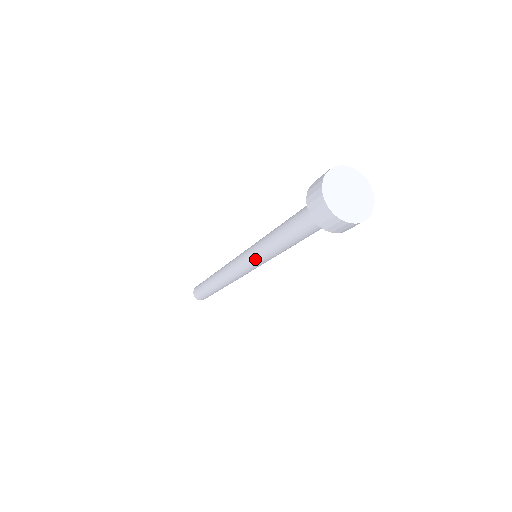
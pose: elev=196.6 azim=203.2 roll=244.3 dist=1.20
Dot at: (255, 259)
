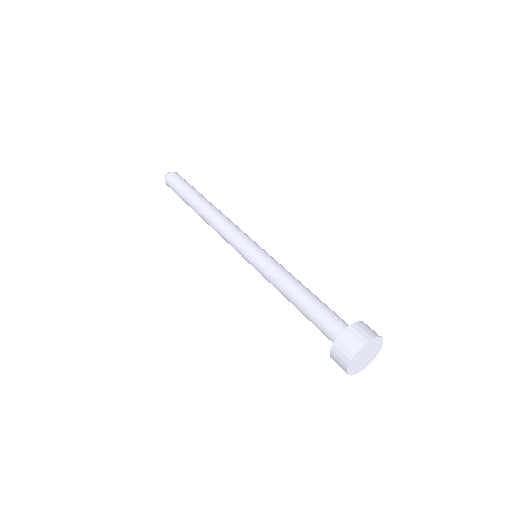
Dot at: occluded
